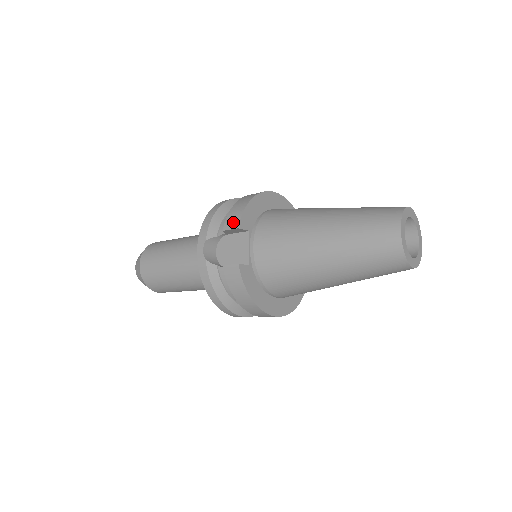
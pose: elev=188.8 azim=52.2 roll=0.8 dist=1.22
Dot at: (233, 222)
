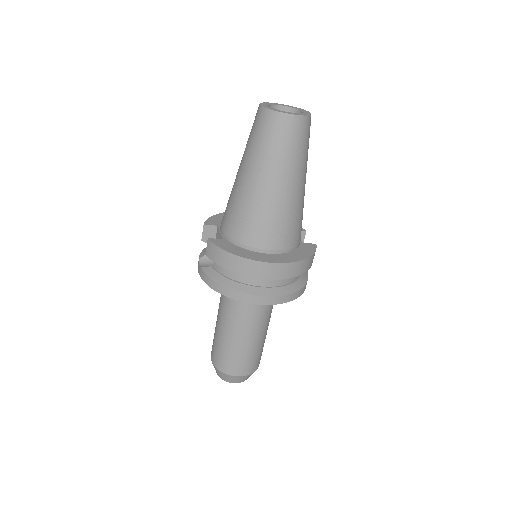
Dot at: (203, 229)
